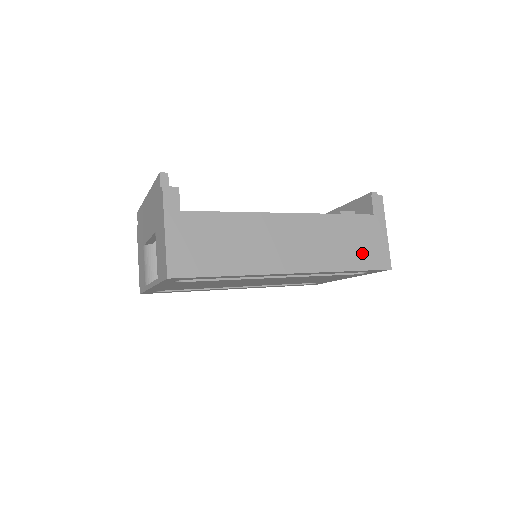
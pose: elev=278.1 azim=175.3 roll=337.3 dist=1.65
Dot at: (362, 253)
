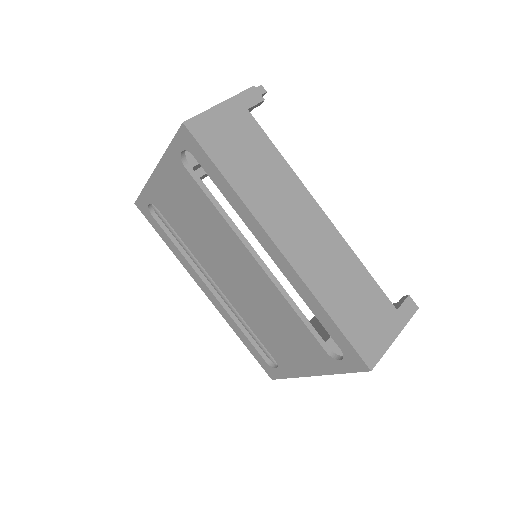
Dot at: (357, 321)
